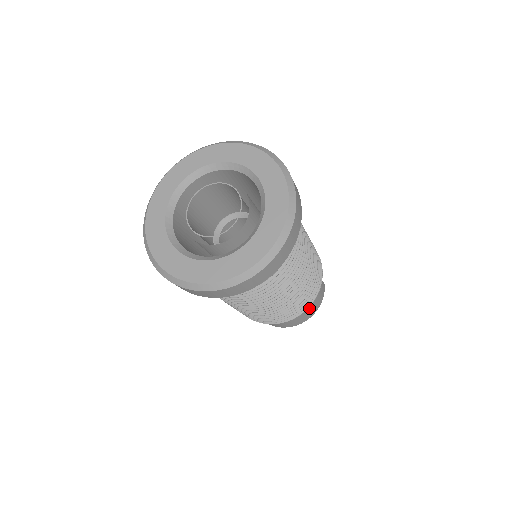
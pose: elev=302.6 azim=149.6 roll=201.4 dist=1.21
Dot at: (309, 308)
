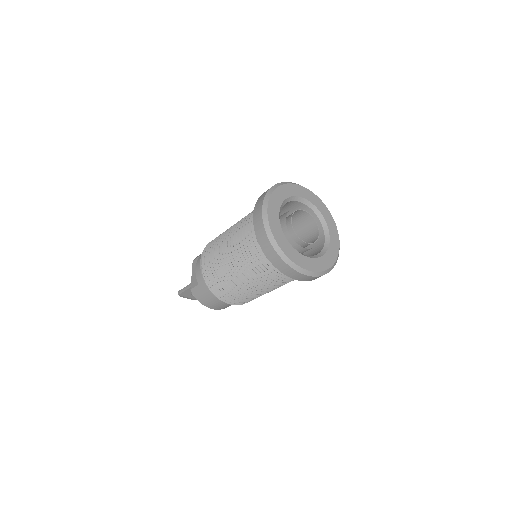
Dot at: (227, 305)
